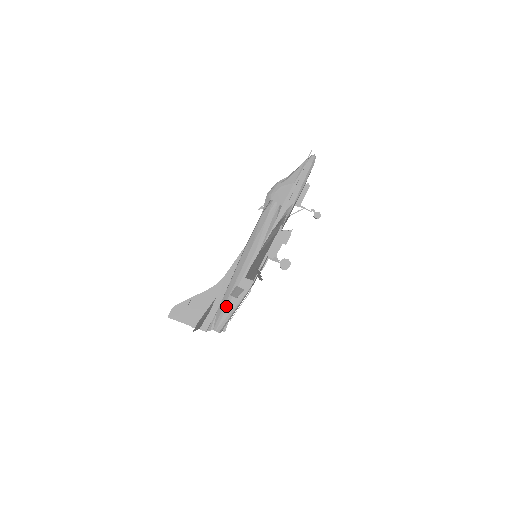
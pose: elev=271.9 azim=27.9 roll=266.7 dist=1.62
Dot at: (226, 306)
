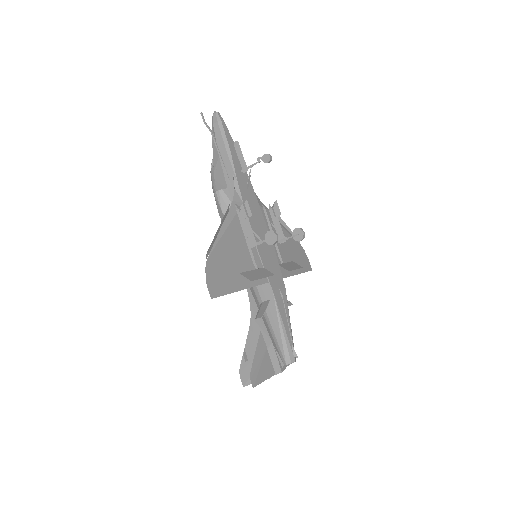
Dot at: (272, 331)
